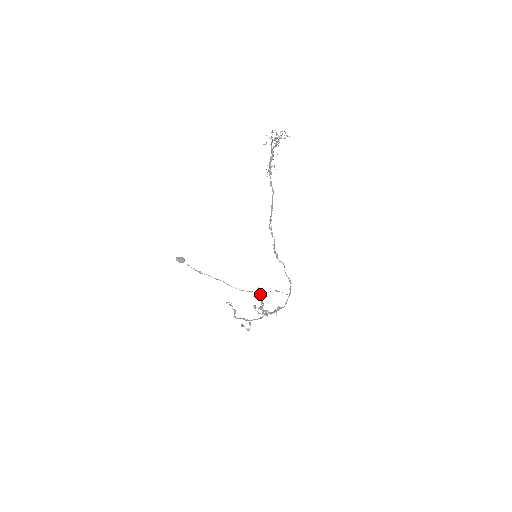
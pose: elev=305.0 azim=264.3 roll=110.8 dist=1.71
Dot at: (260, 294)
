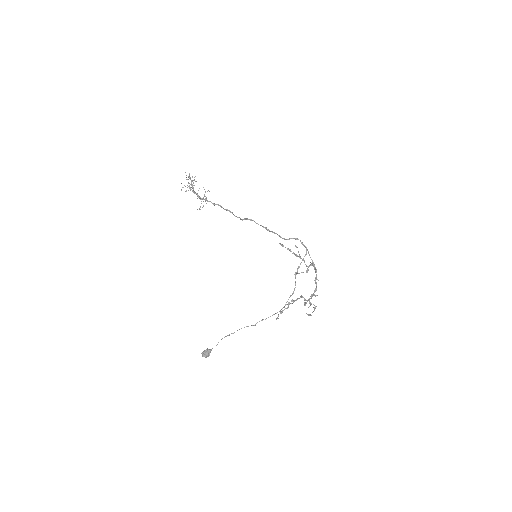
Dot at: (292, 294)
